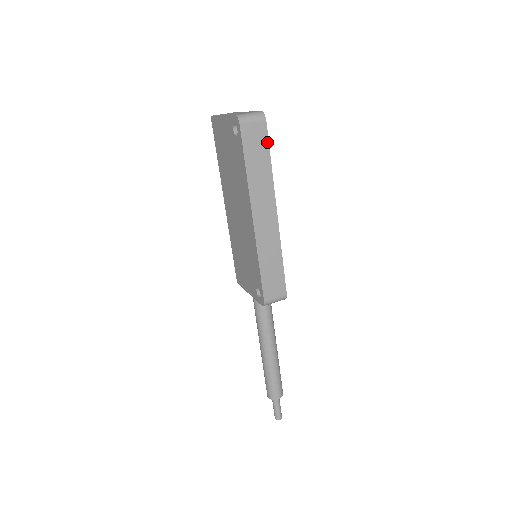
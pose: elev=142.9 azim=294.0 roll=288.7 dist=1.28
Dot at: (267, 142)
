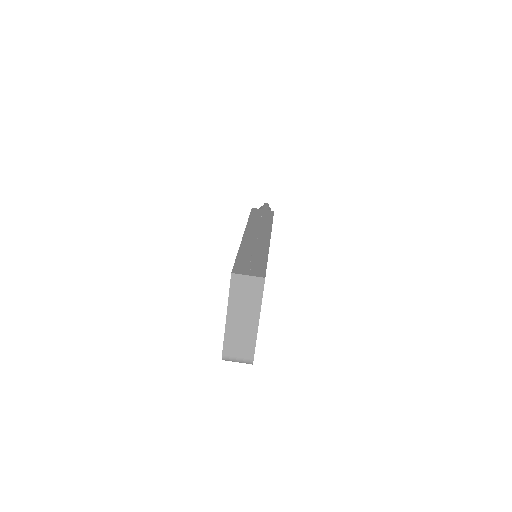
Dot at: occluded
